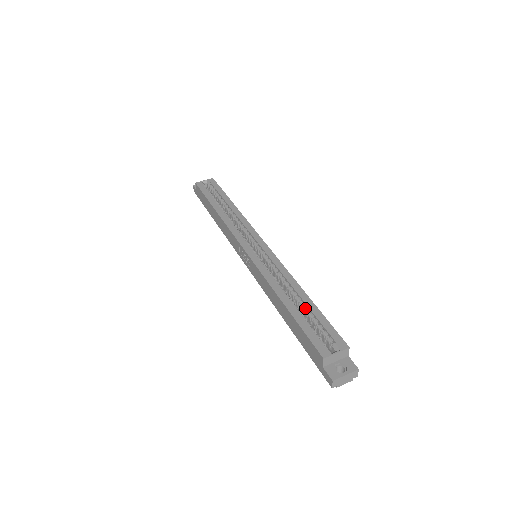
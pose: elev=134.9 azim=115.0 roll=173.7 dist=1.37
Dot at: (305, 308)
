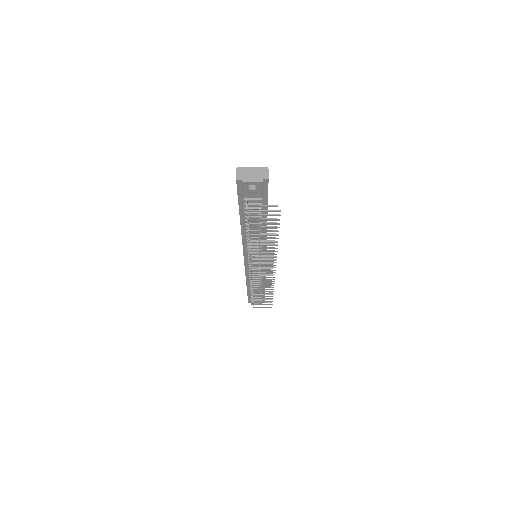
Dot at: occluded
